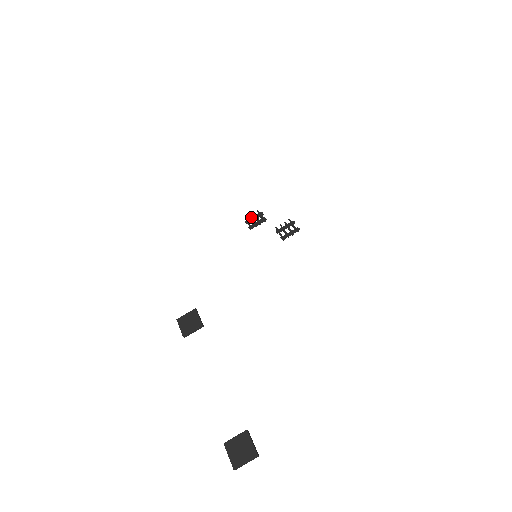
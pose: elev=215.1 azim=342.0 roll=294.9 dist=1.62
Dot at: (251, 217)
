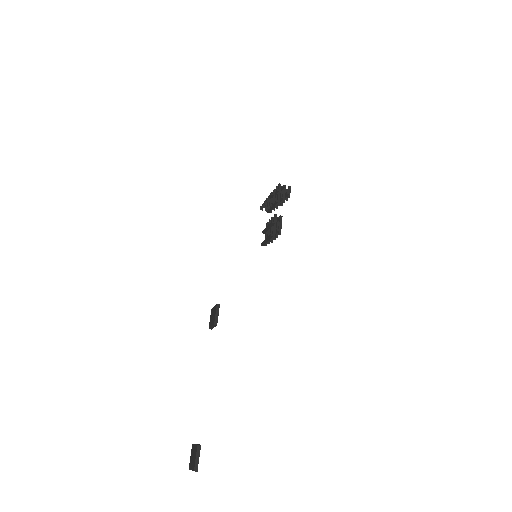
Dot at: (268, 196)
